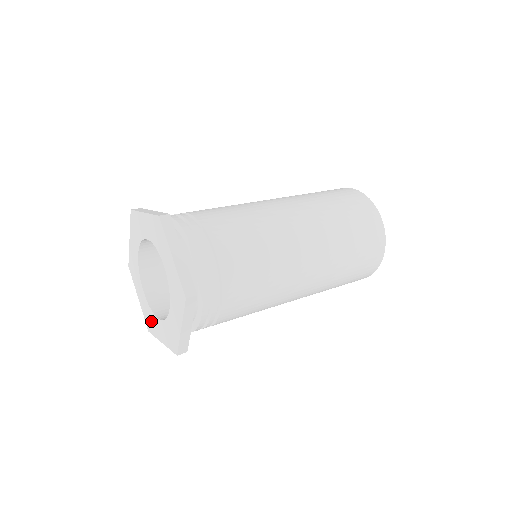
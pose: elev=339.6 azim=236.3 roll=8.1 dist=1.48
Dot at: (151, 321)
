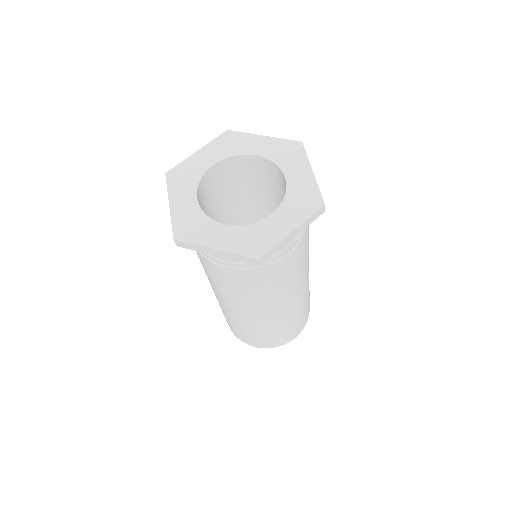
Dot at: (258, 236)
